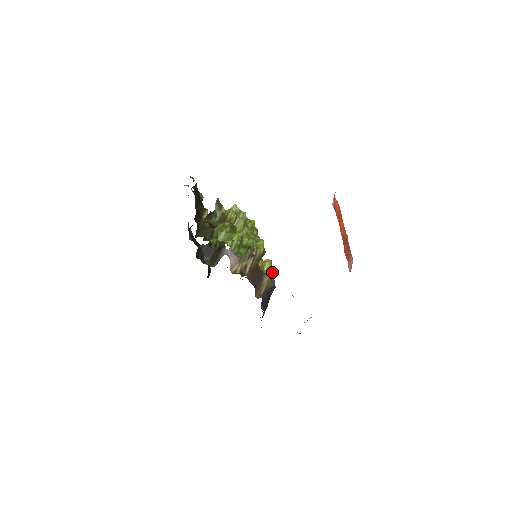
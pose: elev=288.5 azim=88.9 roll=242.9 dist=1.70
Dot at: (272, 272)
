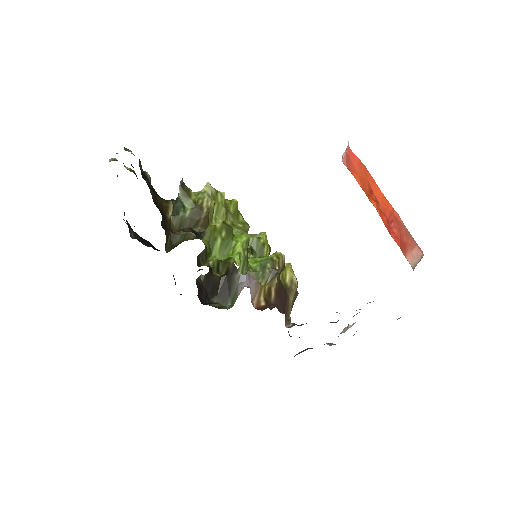
Dot at: (297, 283)
